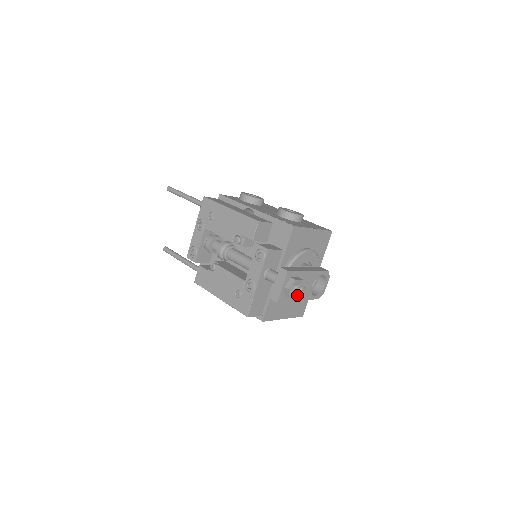
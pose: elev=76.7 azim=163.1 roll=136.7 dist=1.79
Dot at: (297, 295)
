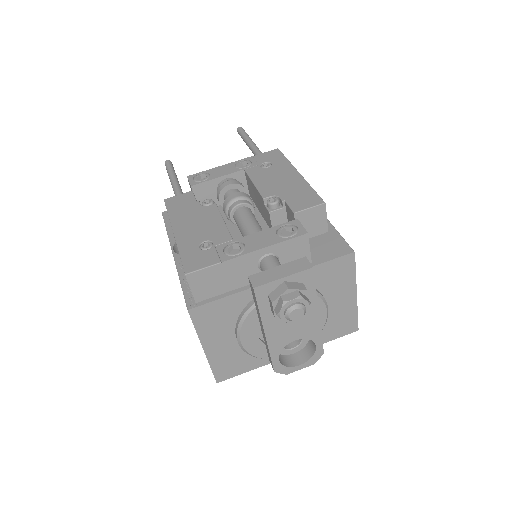
Dot at: (289, 308)
